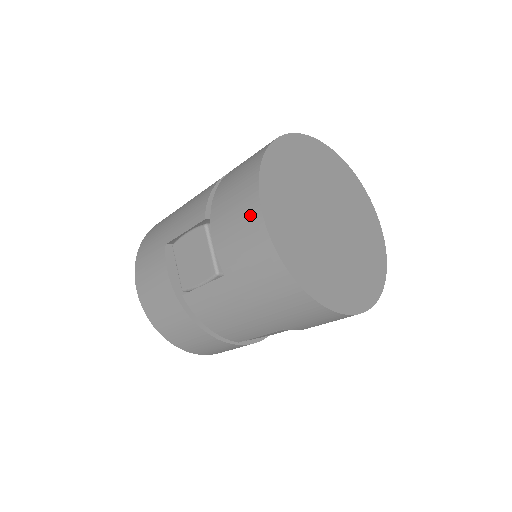
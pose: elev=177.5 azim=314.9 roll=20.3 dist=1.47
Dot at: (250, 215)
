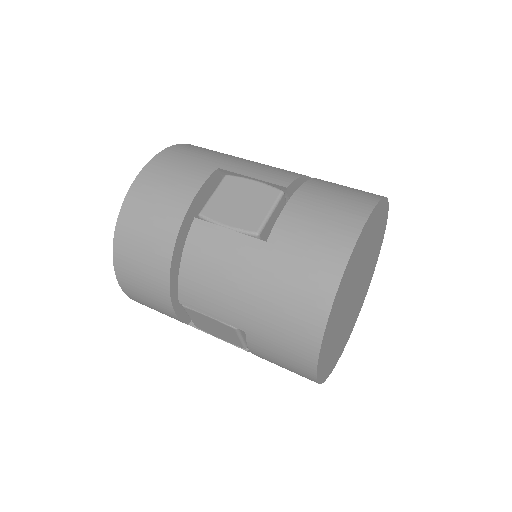
Dot at: (346, 223)
